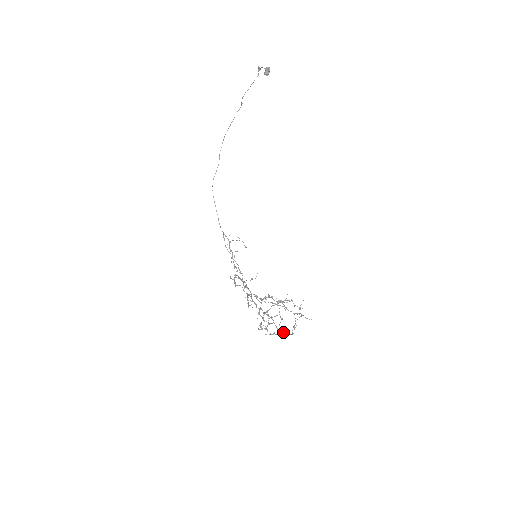
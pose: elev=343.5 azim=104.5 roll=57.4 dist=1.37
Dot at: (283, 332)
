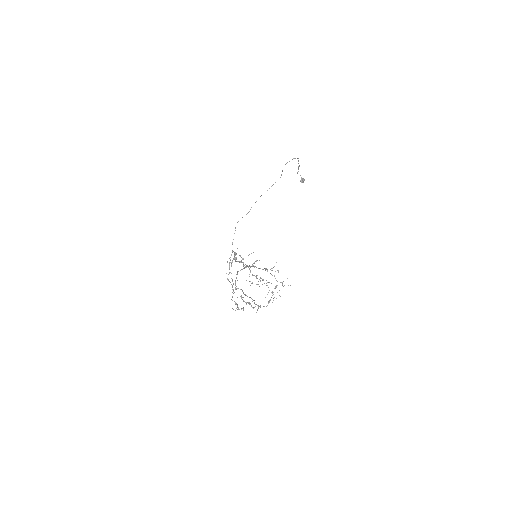
Dot at: occluded
